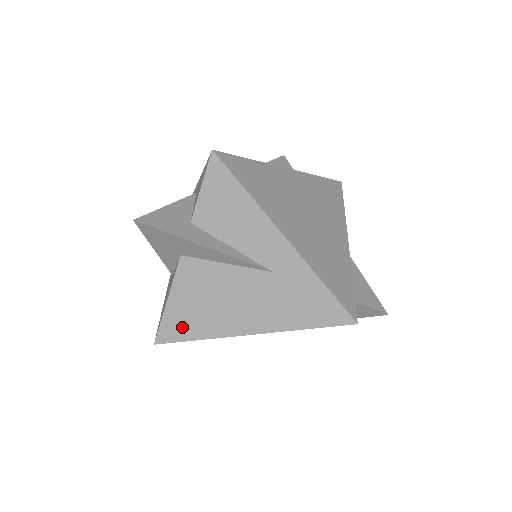
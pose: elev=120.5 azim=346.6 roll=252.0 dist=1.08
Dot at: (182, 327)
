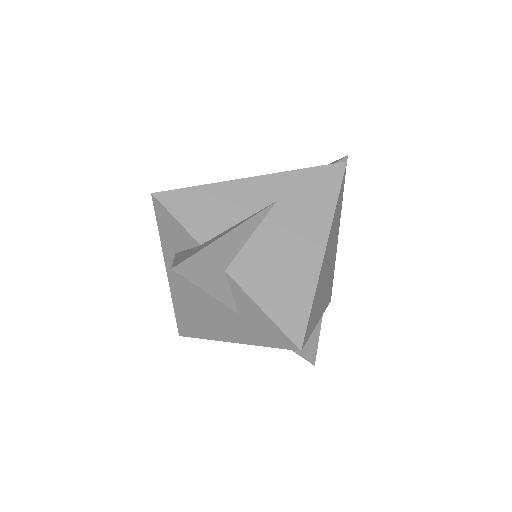
Dot at: (294, 310)
